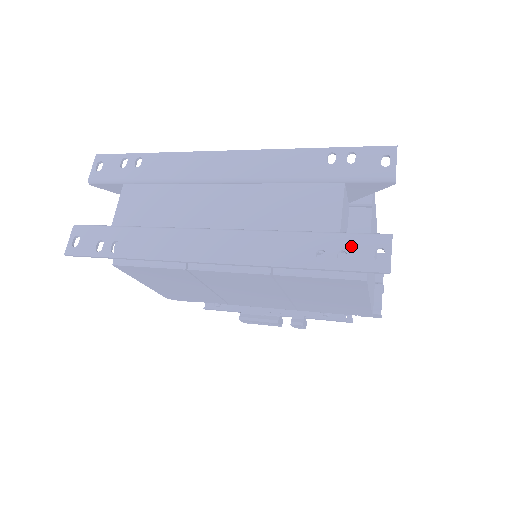
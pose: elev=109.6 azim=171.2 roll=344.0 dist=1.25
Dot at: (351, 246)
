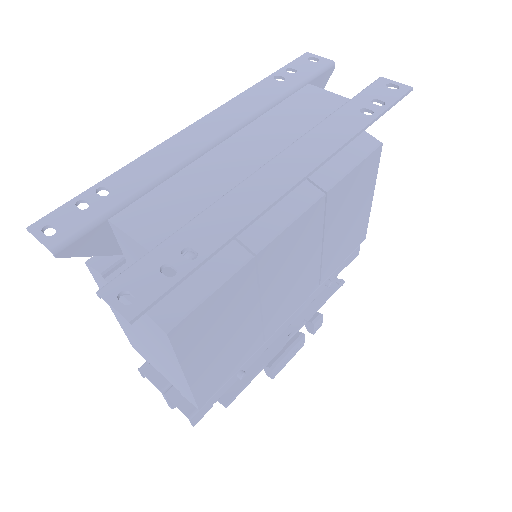
Dot at: (372, 95)
